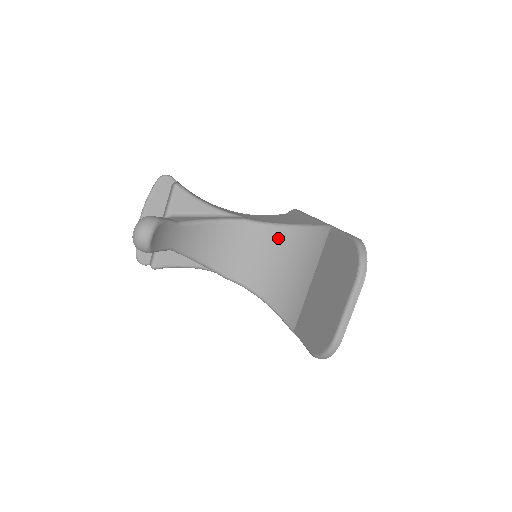
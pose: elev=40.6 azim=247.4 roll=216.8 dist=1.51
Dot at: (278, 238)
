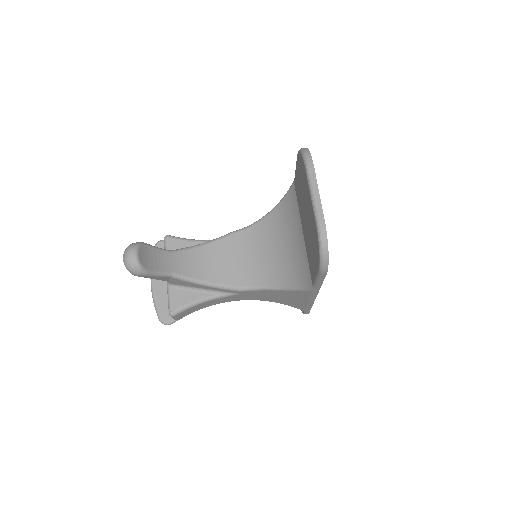
Dot at: (265, 228)
